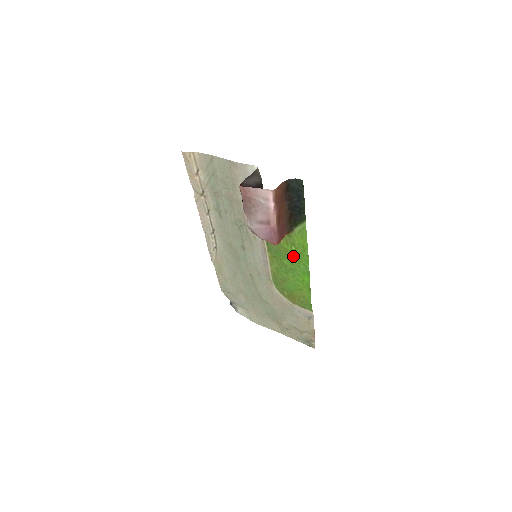
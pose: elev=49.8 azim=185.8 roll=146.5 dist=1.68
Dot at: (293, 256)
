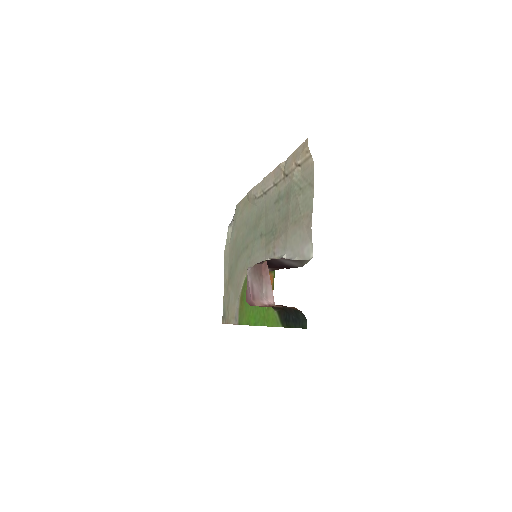
Dot at: occluded
